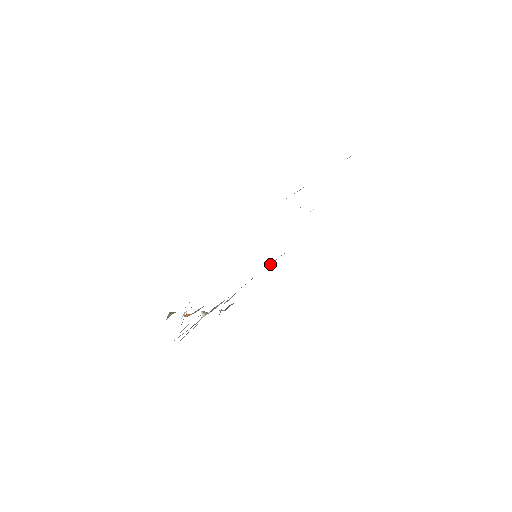
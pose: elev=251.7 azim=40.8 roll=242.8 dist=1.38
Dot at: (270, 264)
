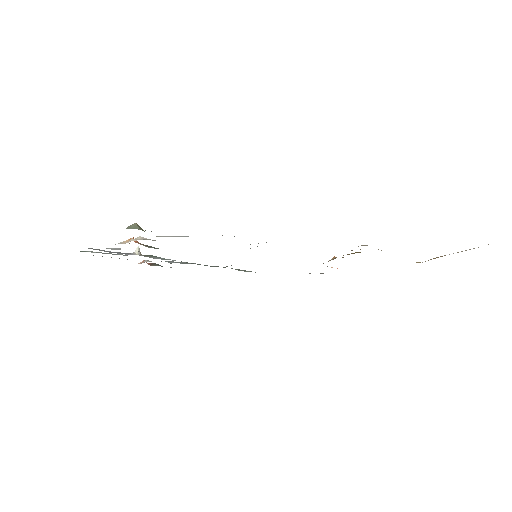
Dot at: occluded
